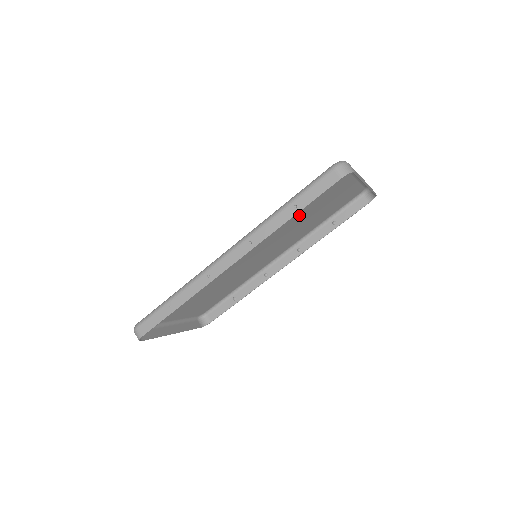
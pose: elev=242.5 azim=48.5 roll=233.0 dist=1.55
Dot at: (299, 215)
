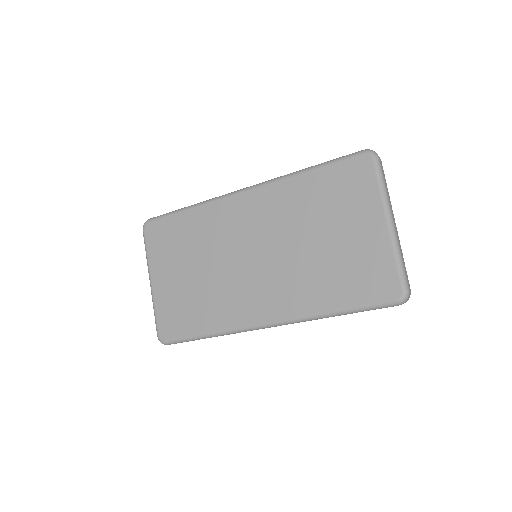
Dot at: (321, 255)
